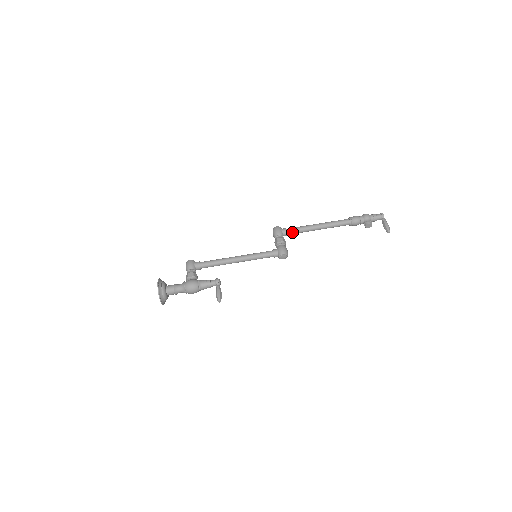
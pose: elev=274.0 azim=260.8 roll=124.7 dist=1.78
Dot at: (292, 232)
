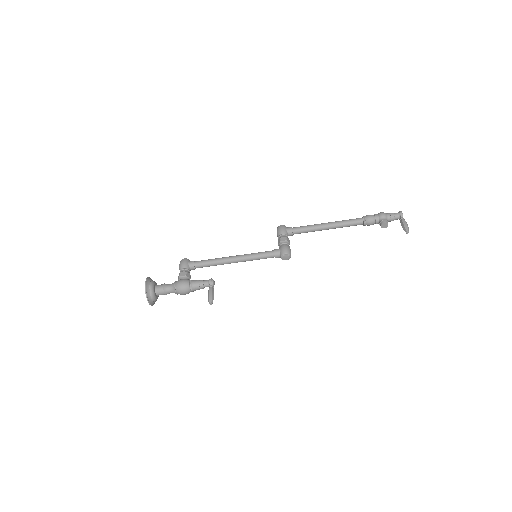
Dot at: (298, 231)
